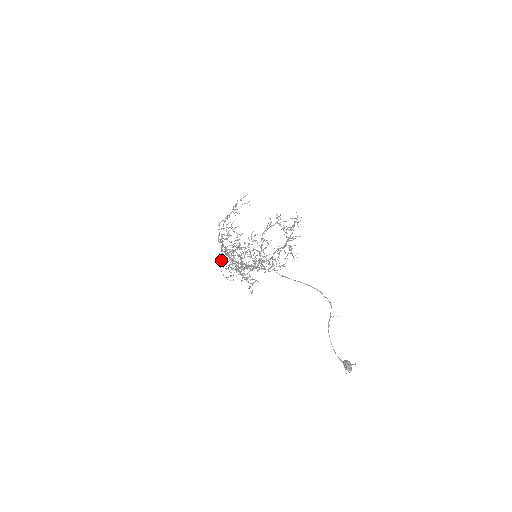
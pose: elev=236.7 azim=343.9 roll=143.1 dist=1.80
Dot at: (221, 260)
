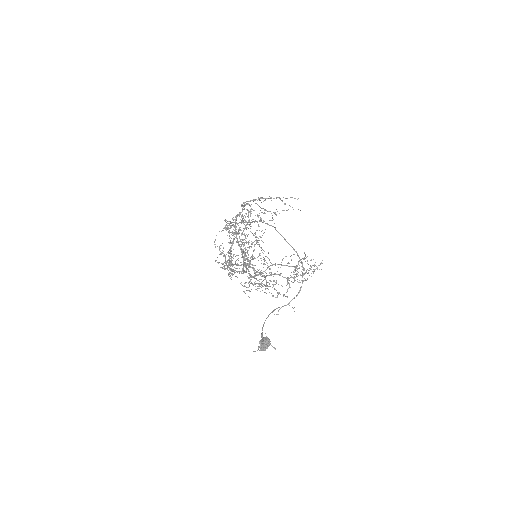
Dot at: occluded
